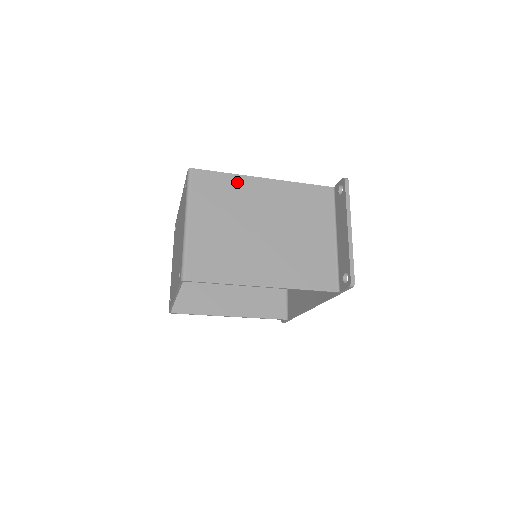
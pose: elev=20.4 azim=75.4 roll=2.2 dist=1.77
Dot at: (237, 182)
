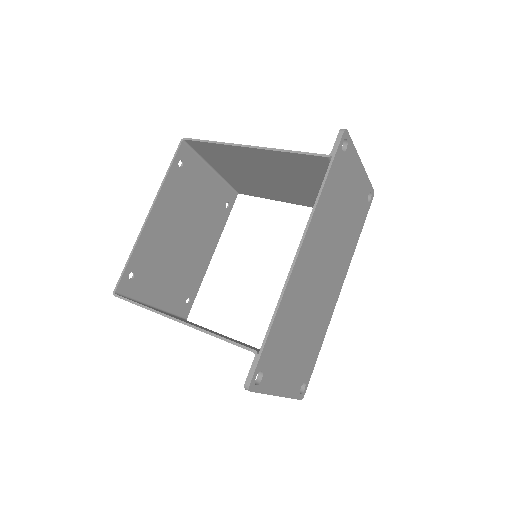
Dot at: occluded
